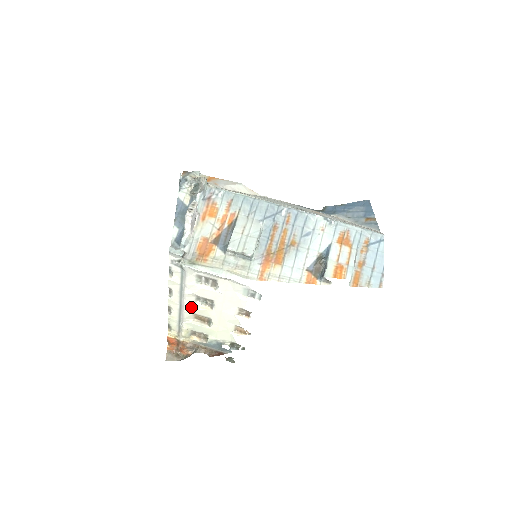
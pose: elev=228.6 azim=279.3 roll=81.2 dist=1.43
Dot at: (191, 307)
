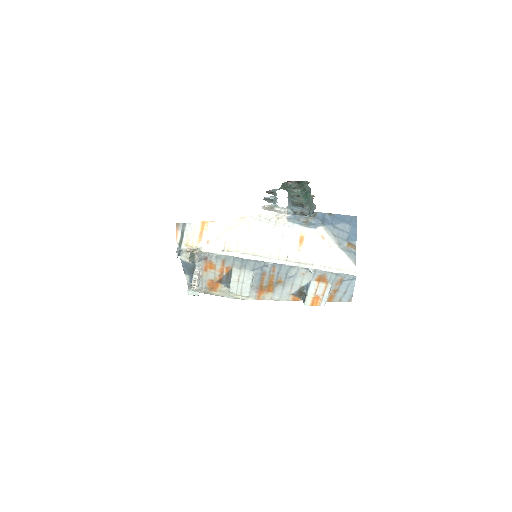
Dot at: occluded
